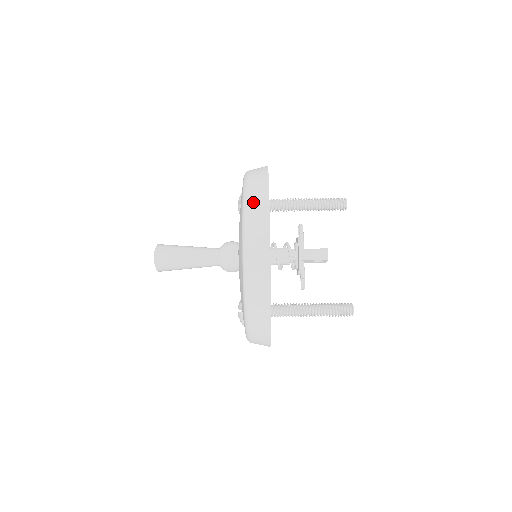
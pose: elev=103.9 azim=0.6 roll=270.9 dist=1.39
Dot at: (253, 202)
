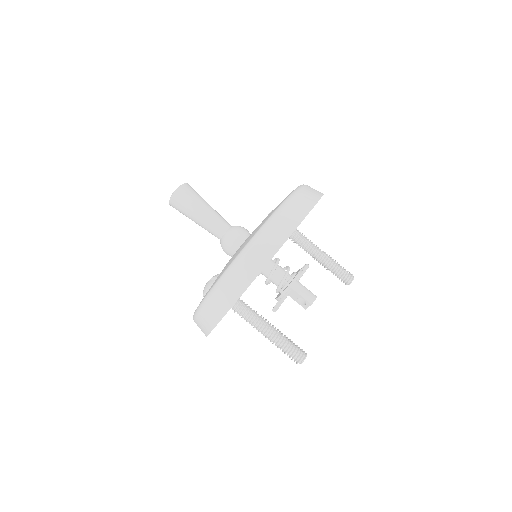
Dot at: (304, 193)
